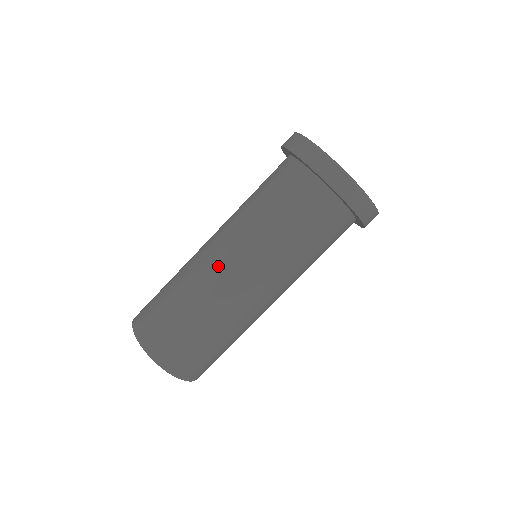
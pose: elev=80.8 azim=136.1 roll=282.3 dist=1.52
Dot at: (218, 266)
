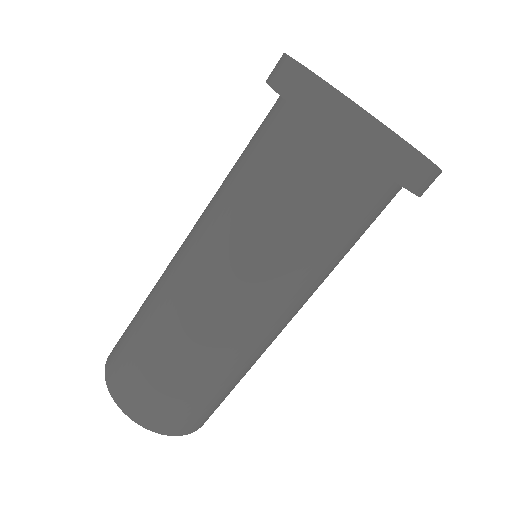
Dot at: (187, 282)
